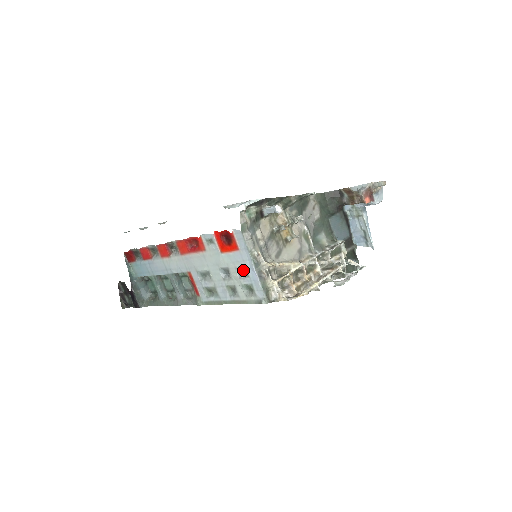
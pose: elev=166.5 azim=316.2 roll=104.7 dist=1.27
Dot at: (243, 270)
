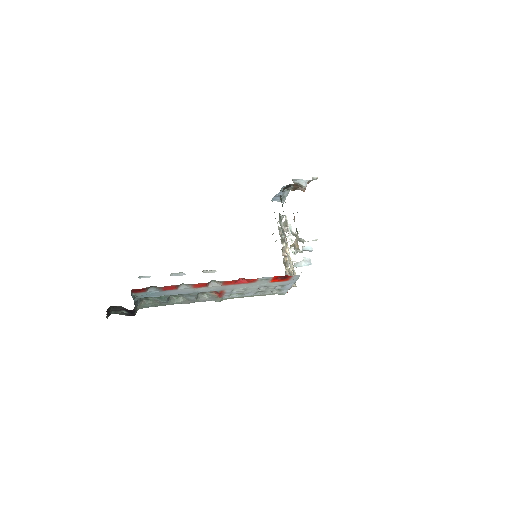
Dot at: (280, 285)
